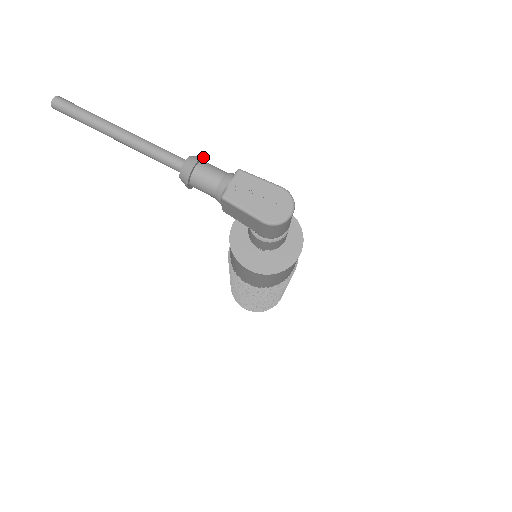
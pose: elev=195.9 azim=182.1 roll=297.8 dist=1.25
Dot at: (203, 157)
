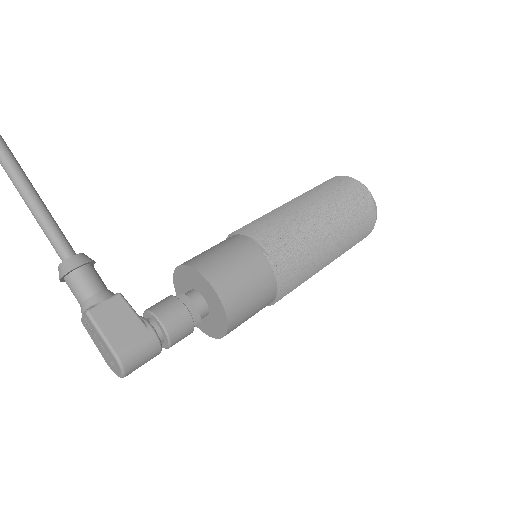
Dot at: (71, 270)
